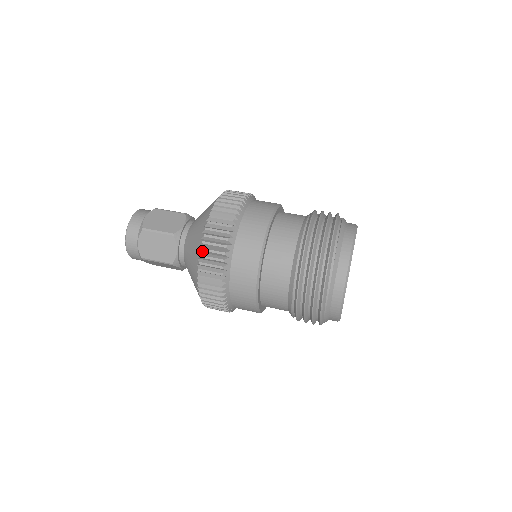
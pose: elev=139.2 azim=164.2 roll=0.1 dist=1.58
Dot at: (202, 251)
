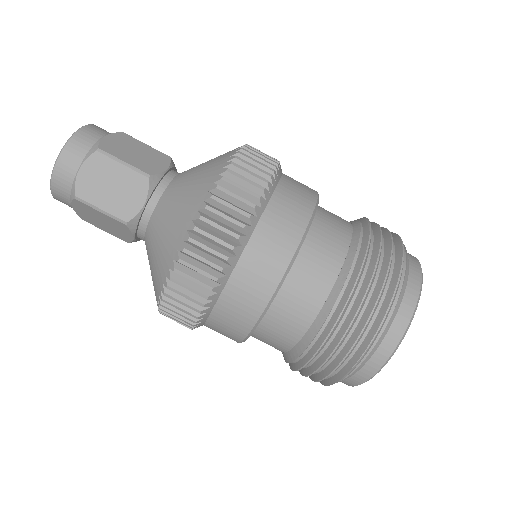
Dot at: (206, 210)
